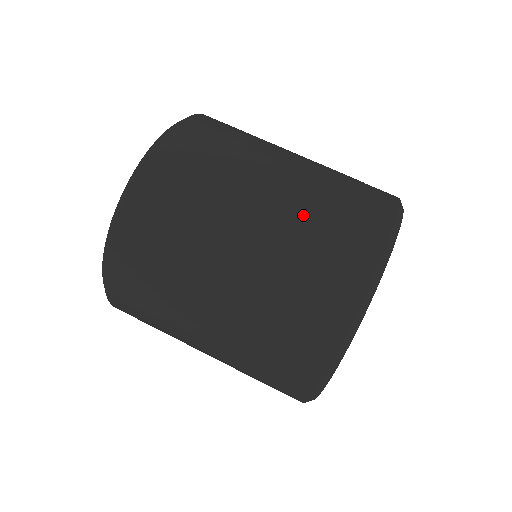
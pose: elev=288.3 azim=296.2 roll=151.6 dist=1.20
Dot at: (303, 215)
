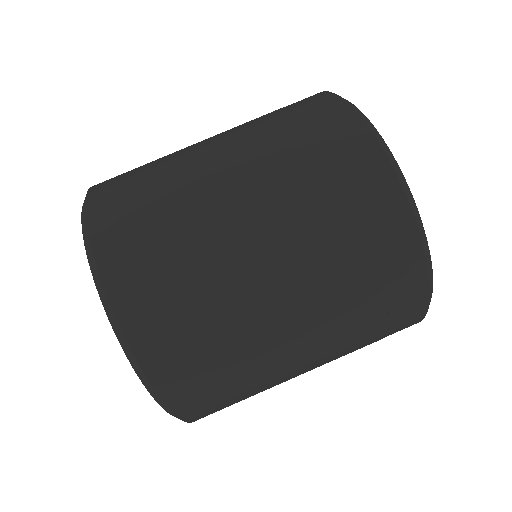
Dot at: (253, 127)
